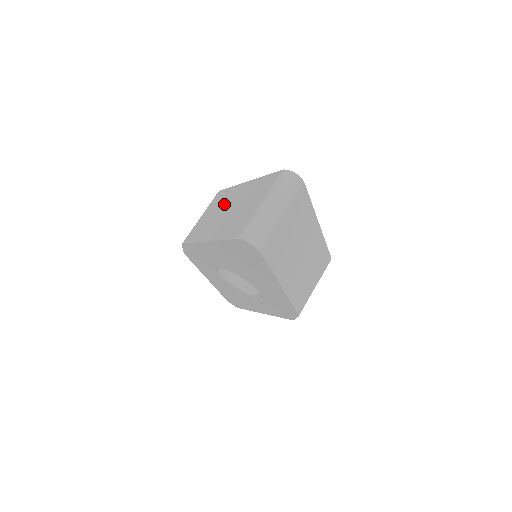
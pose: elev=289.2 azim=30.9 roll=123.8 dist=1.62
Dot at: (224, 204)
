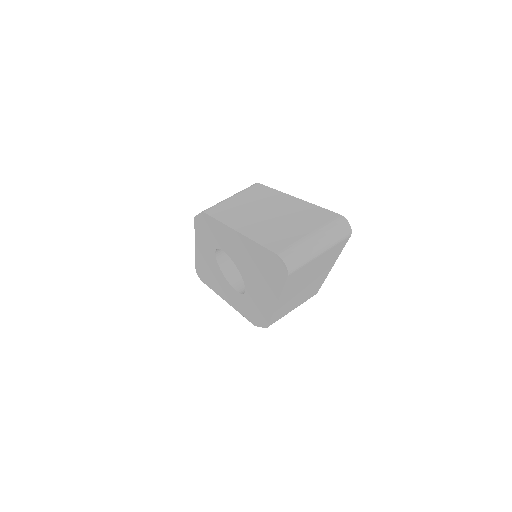
Dot at: (263, 203)
